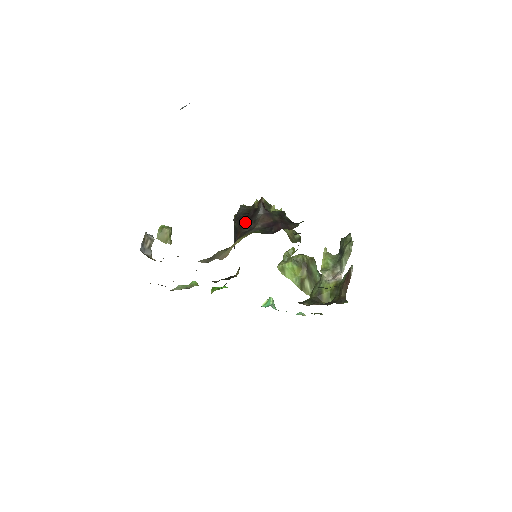
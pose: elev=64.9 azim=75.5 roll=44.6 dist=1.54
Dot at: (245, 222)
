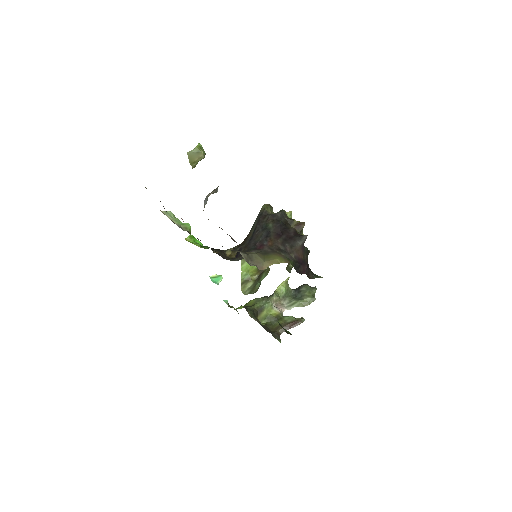
Dot at: (283, 237)
